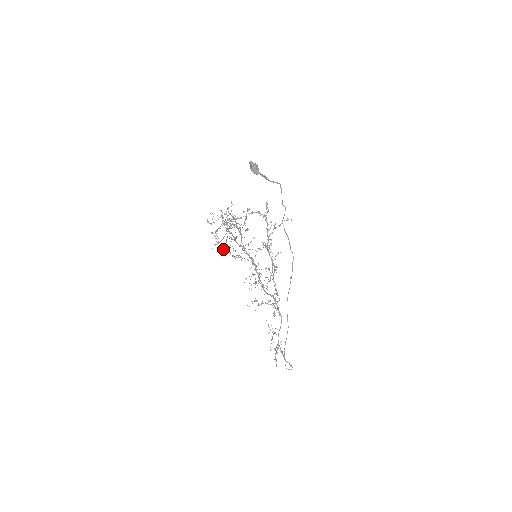
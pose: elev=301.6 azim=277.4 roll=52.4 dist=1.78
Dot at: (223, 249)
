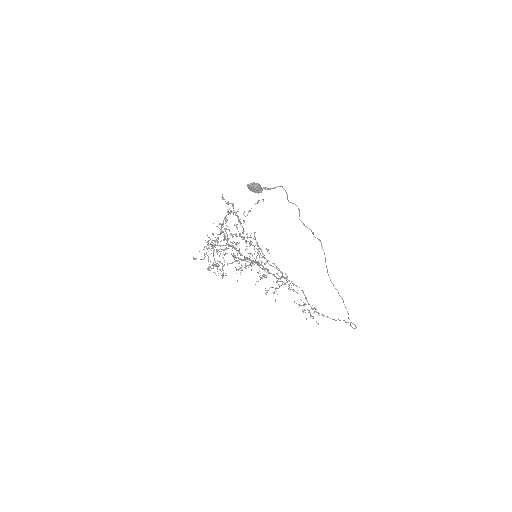
Dot at: (223, 272)
